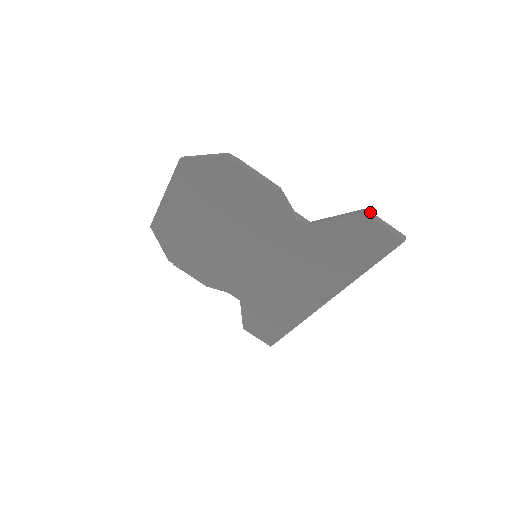
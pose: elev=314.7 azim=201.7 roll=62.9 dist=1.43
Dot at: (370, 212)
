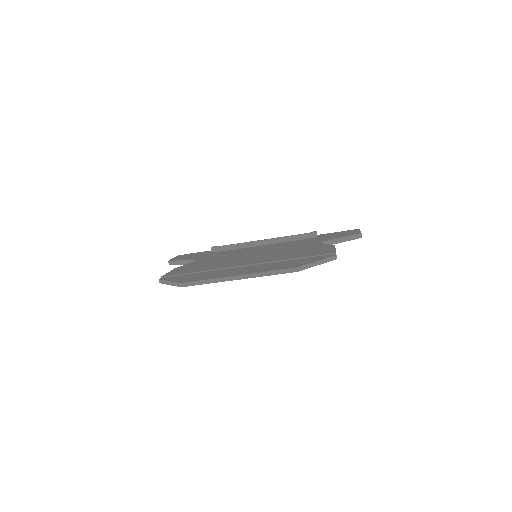
Dot at: occluded
